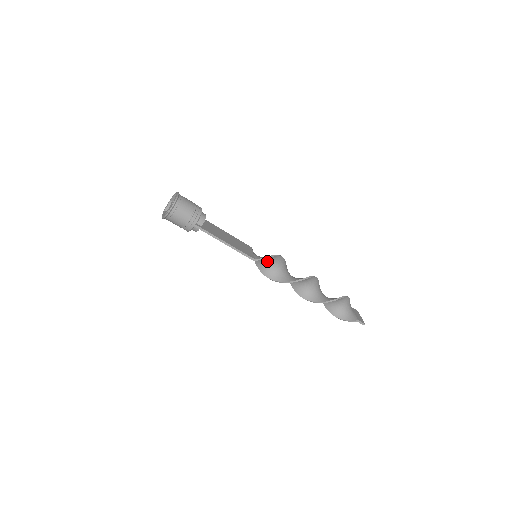
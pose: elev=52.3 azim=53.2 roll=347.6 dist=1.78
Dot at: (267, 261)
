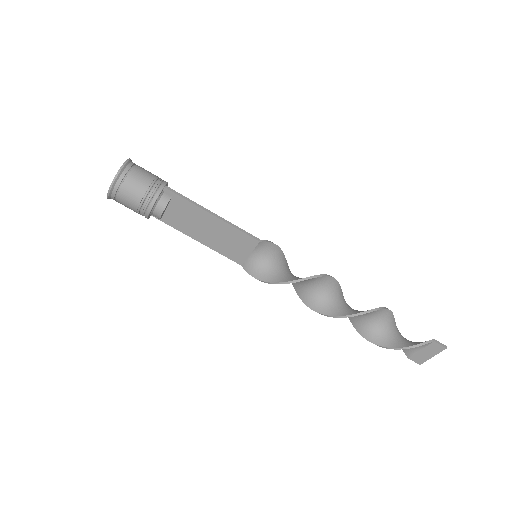
Dot at: (274, 261)
